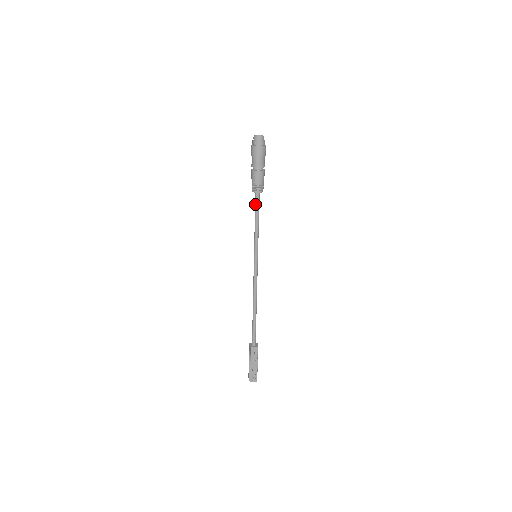
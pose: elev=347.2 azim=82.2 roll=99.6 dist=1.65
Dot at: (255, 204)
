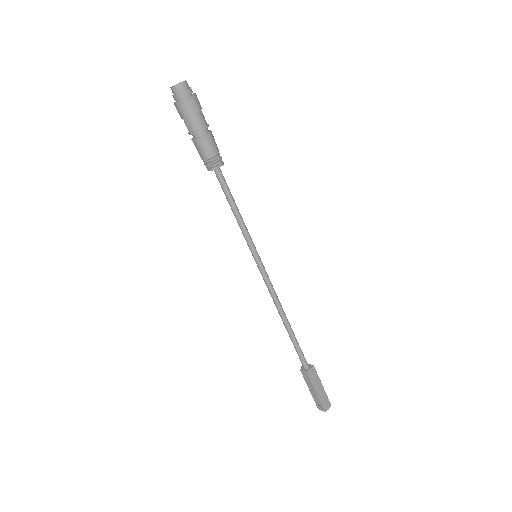
Dot at: (221, 185)
